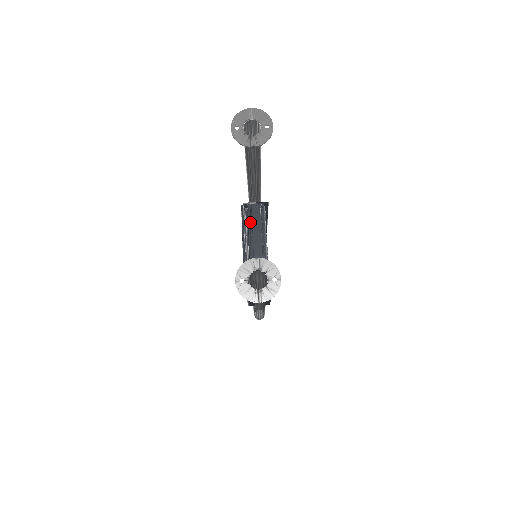
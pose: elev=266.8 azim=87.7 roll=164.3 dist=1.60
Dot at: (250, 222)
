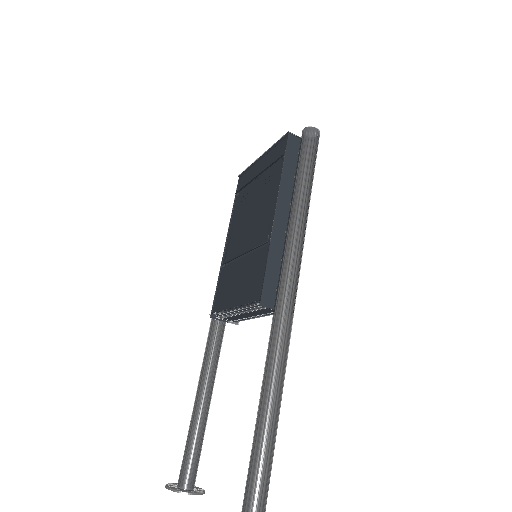
Dot at: (255, 310)
